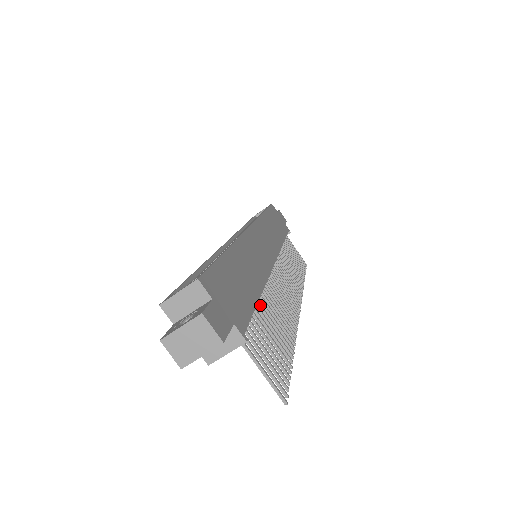
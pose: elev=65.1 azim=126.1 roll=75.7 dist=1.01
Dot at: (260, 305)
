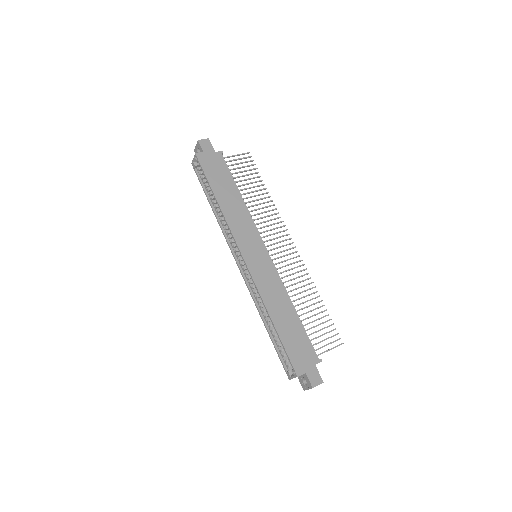
Dot at: occluded
